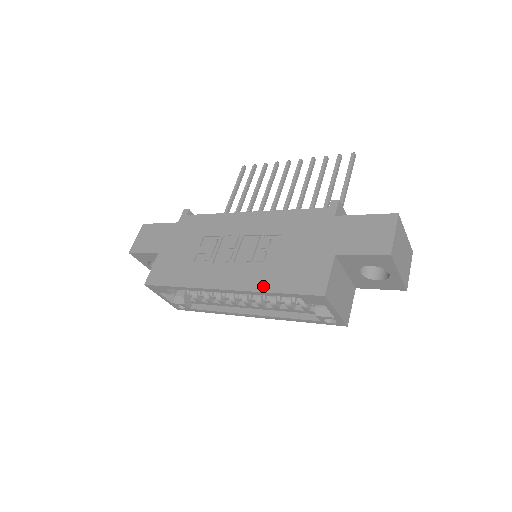
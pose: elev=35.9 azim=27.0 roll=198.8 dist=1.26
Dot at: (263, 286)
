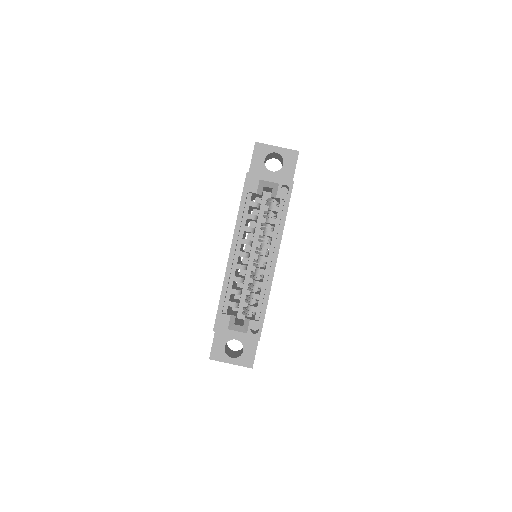
Dot at: (237, 219)
